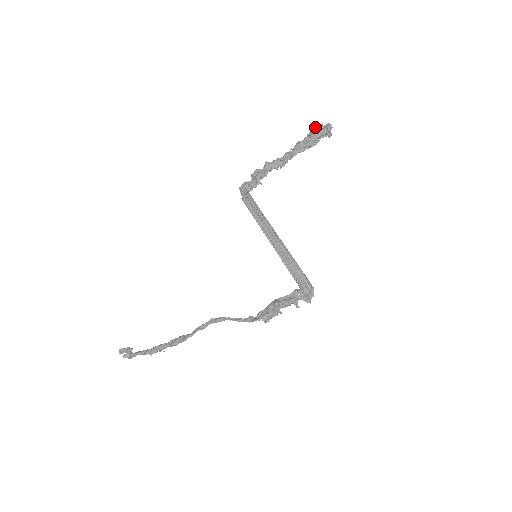
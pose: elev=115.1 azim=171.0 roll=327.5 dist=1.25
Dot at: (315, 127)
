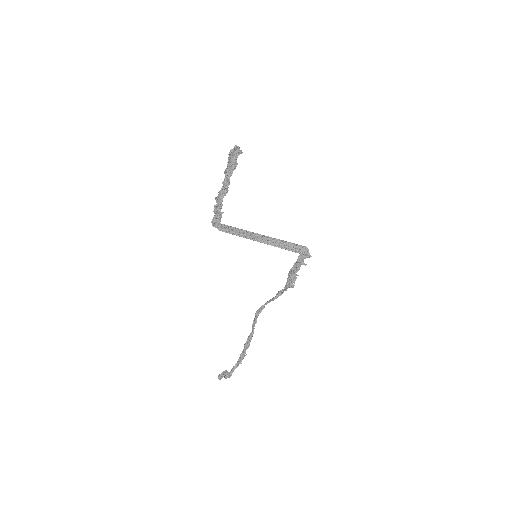
Dot at: (229, 155)
